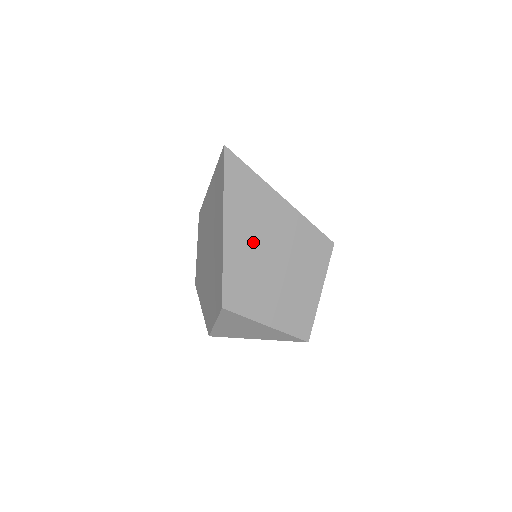
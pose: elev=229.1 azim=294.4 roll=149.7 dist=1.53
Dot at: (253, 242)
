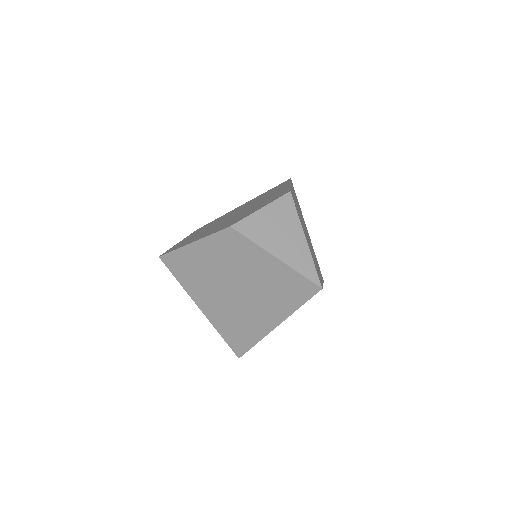
Dot at: (299, 210)
